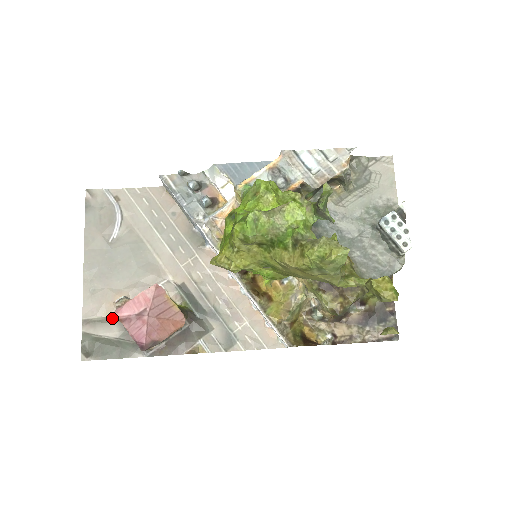
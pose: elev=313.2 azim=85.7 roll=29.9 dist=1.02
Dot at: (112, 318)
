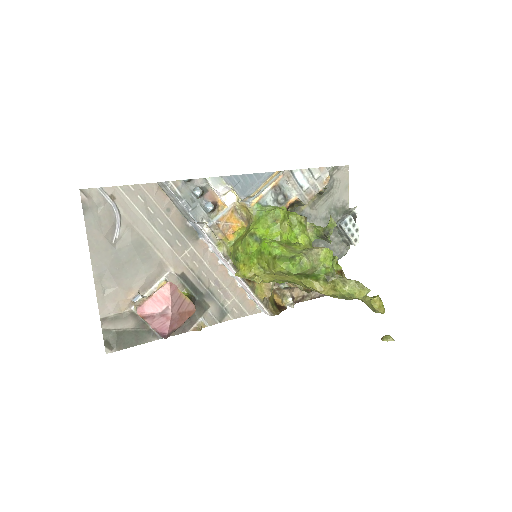
Dot at: (127, 313)
